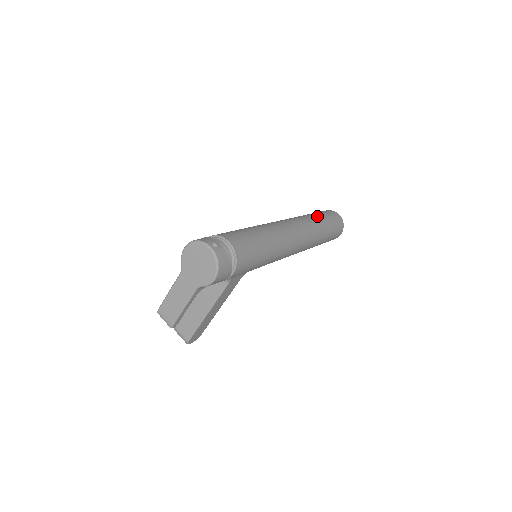
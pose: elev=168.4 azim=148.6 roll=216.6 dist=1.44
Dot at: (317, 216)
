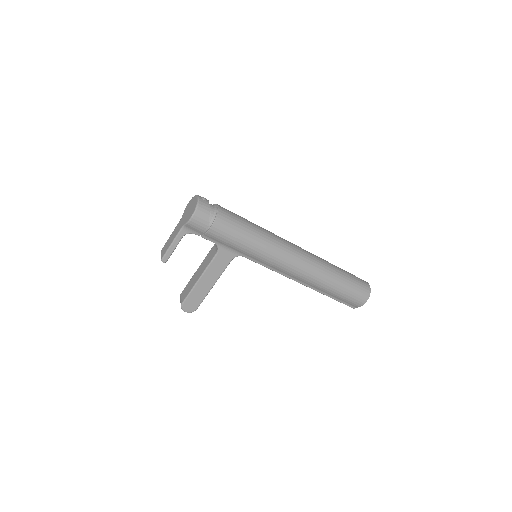
Dot at: (336, 266)
